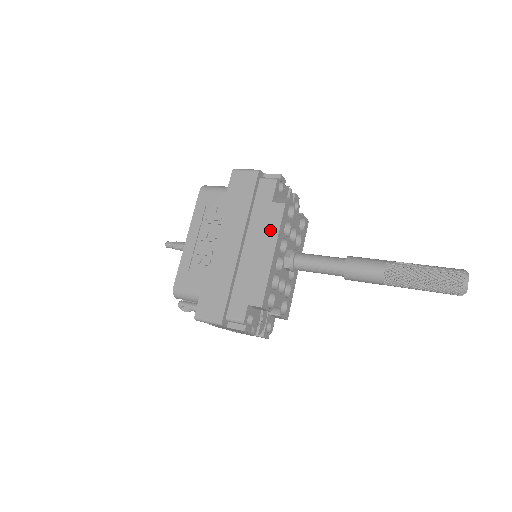
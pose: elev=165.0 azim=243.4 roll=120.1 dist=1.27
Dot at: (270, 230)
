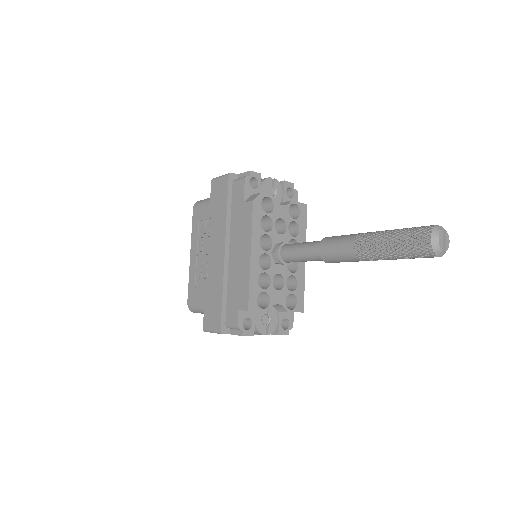
Dot at: (245, 231)
